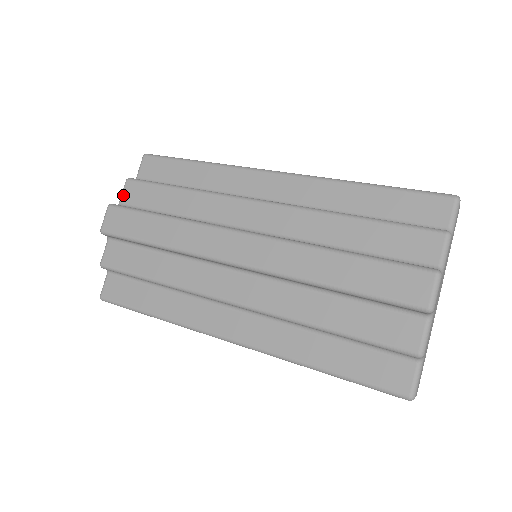
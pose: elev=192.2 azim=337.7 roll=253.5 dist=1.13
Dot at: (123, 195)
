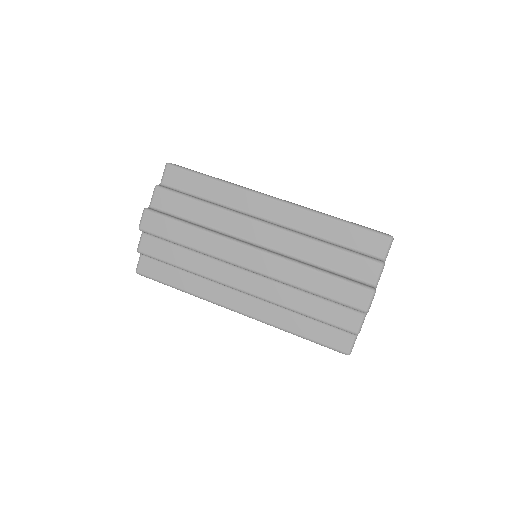
Dot at: (153, 199)
